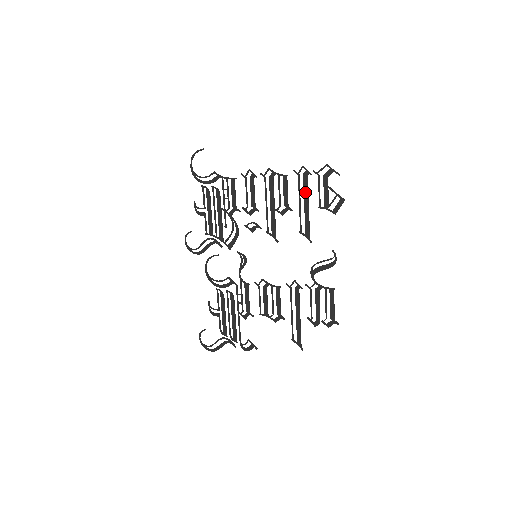
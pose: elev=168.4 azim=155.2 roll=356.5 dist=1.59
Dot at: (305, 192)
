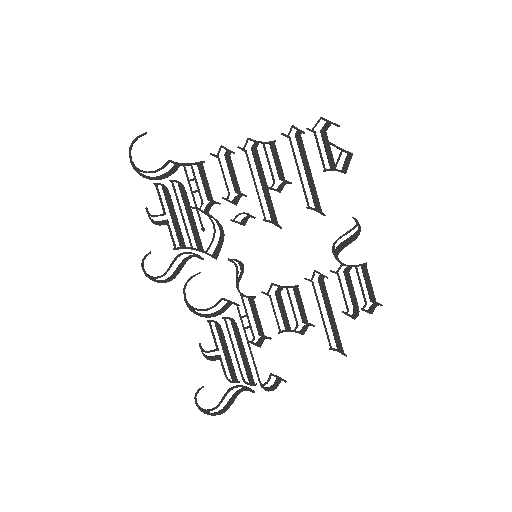
Dot at: (303, 156)
